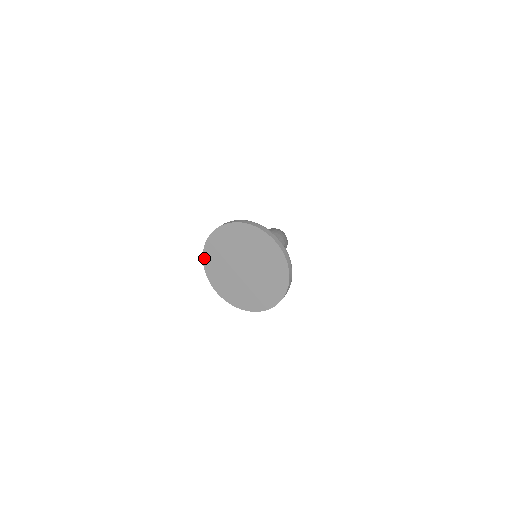
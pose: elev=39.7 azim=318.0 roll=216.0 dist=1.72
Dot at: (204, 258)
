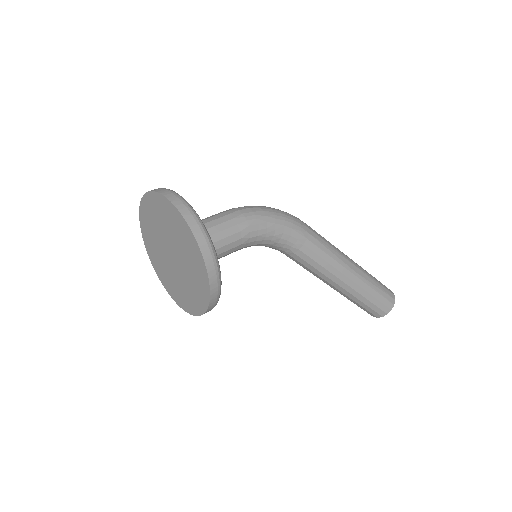
Dot at: (168, 293)
